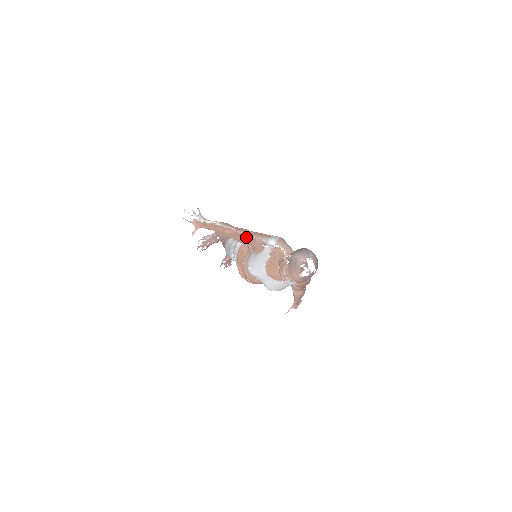
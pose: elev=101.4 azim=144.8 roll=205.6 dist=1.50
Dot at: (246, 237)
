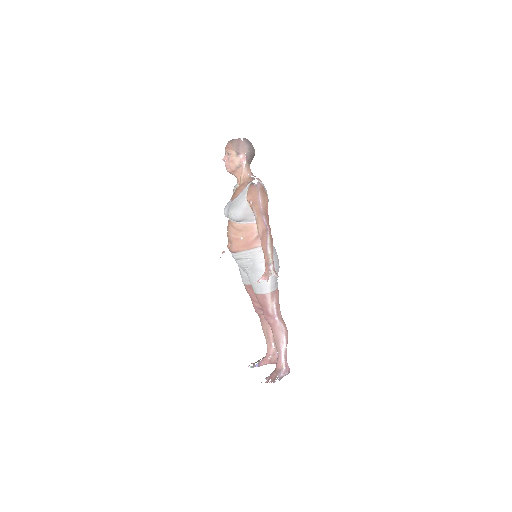
Dot at: occluded
